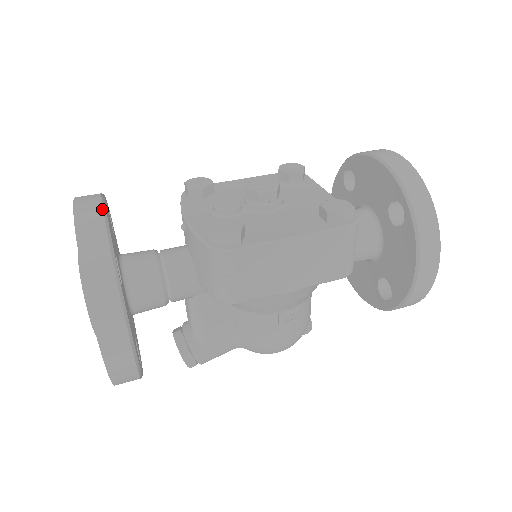
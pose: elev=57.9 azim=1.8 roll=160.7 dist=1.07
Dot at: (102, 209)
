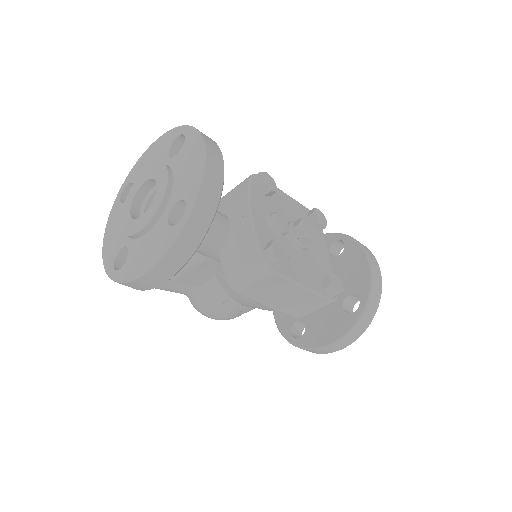
Dot at: occluded
